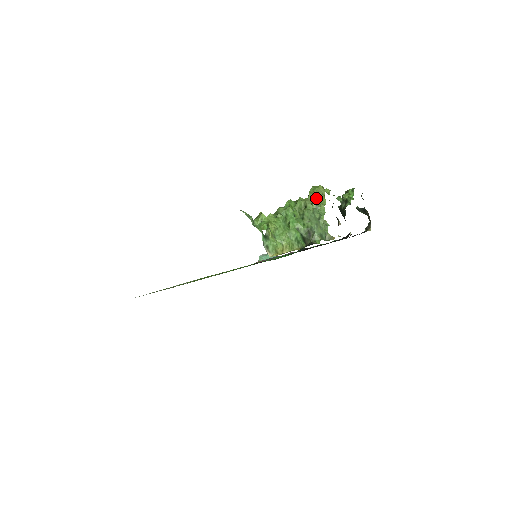
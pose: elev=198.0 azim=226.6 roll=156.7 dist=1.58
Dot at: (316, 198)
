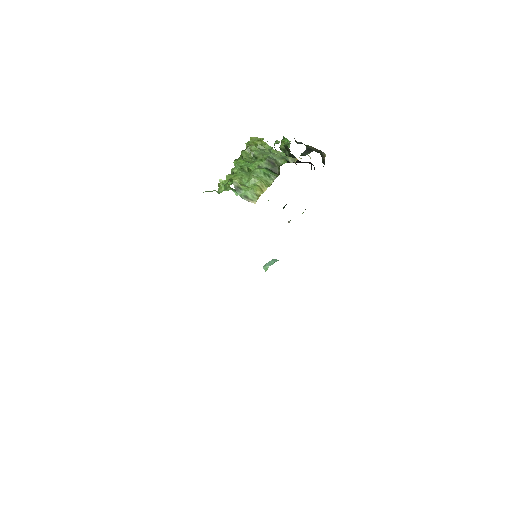
Dot at: (255, 145)
